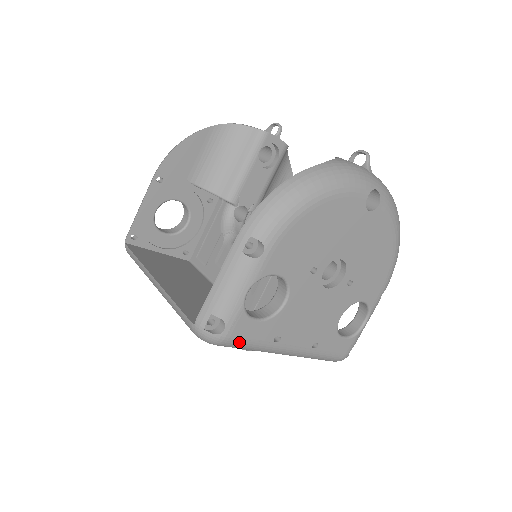
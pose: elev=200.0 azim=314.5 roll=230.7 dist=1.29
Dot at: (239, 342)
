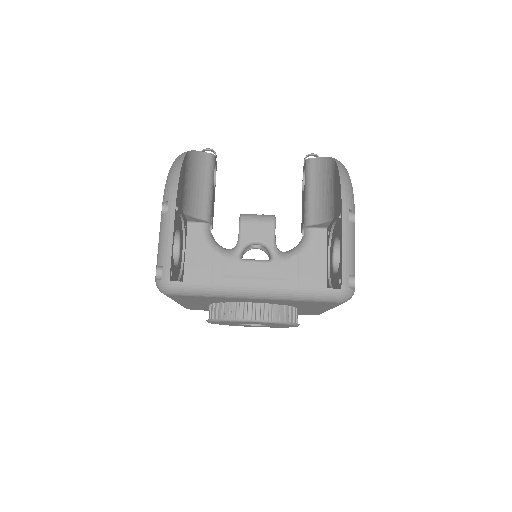
Dot at: occluded
